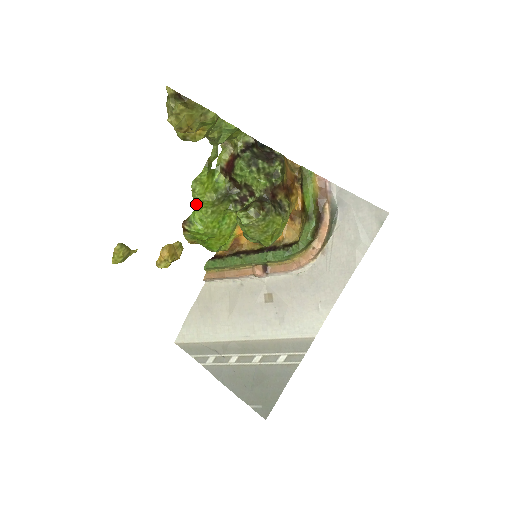
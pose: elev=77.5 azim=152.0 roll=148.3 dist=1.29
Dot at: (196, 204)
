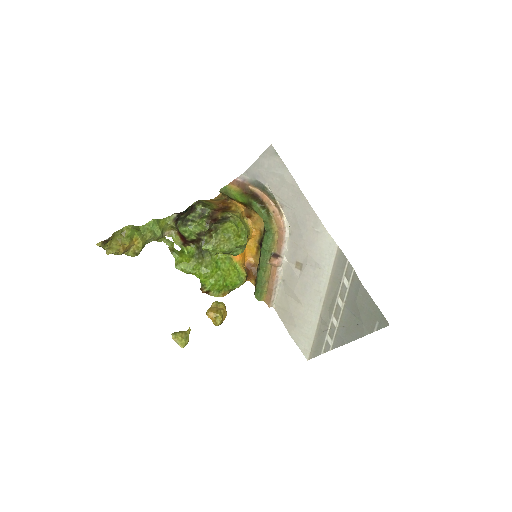
Dot at: (195, 275)
